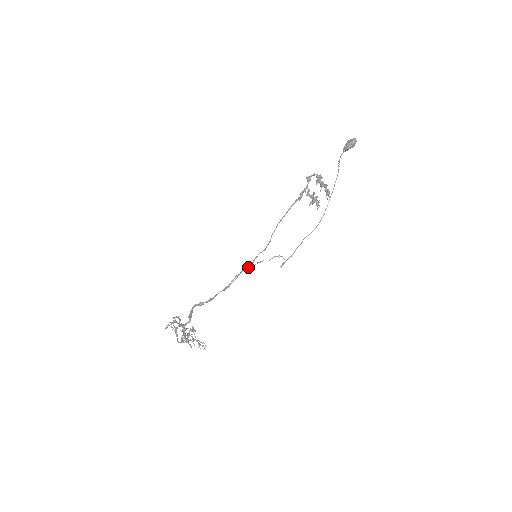
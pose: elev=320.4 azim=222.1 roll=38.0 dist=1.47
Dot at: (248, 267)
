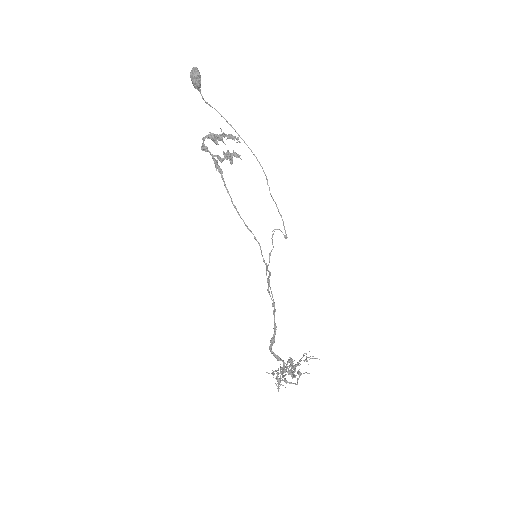
Dot at: (270, 274)
